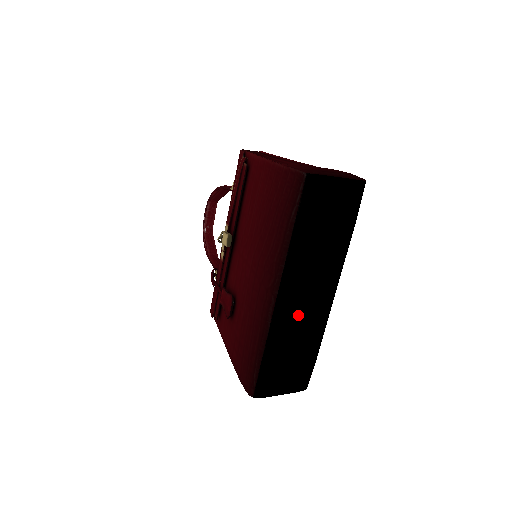
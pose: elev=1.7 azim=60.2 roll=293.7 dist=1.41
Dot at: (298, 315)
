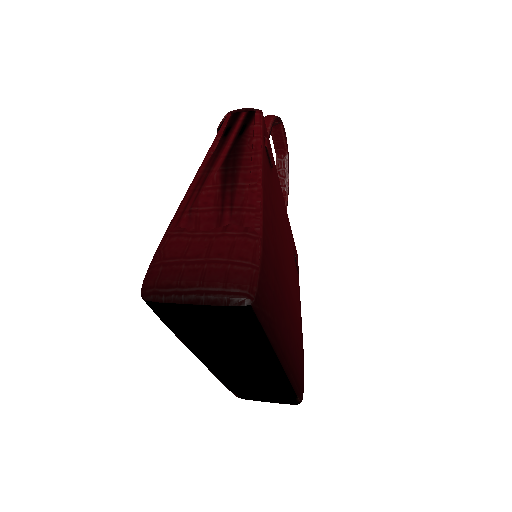
Dot at: (238, 375)
